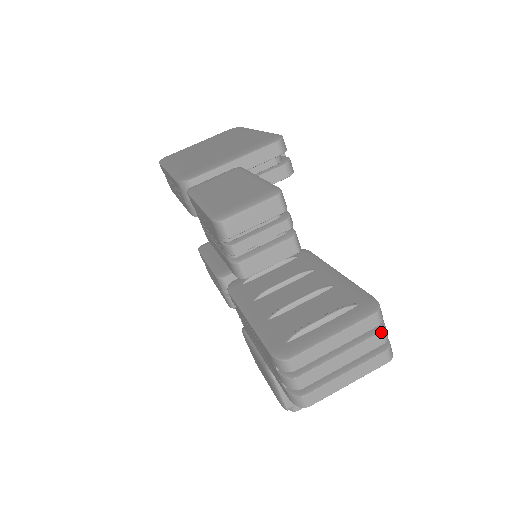
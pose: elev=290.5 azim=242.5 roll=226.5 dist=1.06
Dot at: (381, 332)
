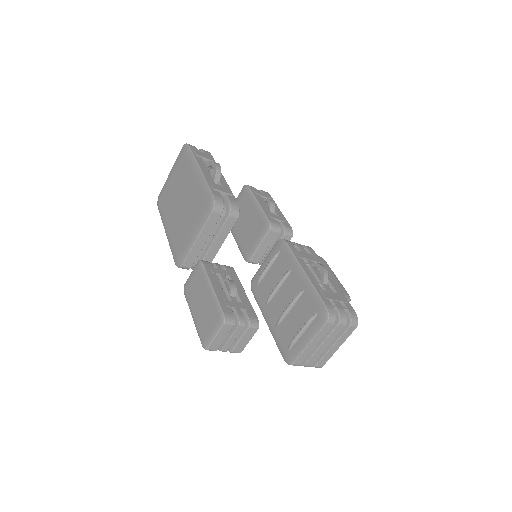
Dot at: (339, 324)
